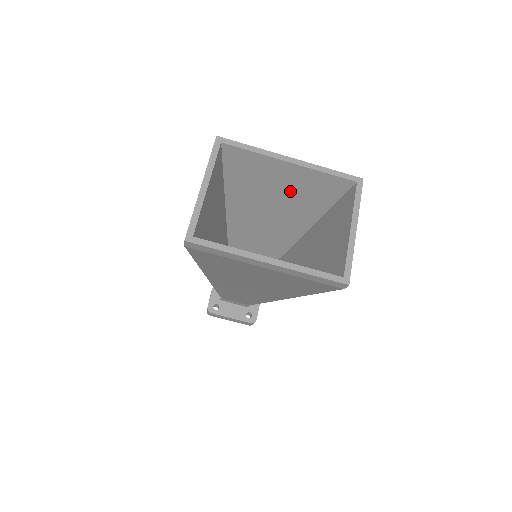
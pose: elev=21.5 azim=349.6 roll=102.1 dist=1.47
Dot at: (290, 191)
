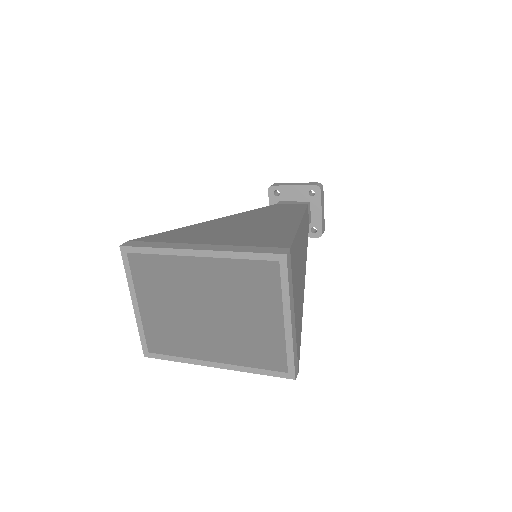
Dot at: occluded
